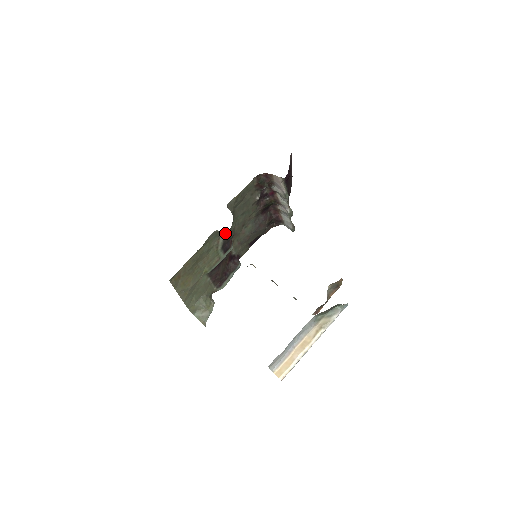
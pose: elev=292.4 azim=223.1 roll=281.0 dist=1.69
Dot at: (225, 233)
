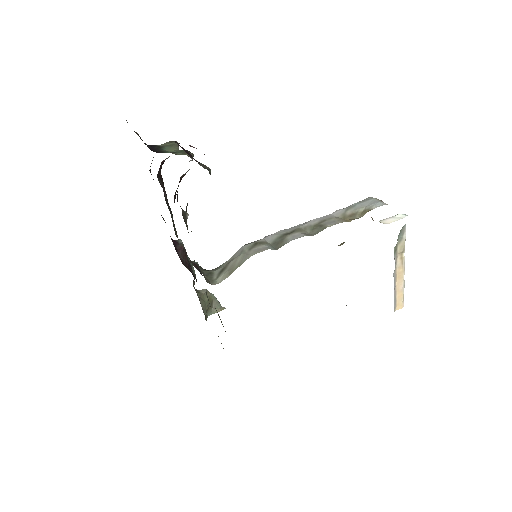
Dot at: occluded
